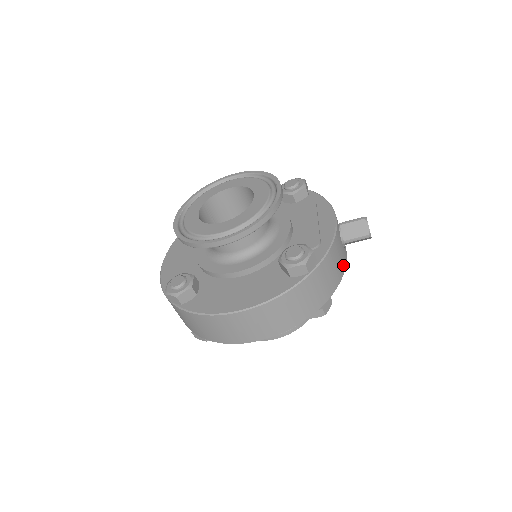
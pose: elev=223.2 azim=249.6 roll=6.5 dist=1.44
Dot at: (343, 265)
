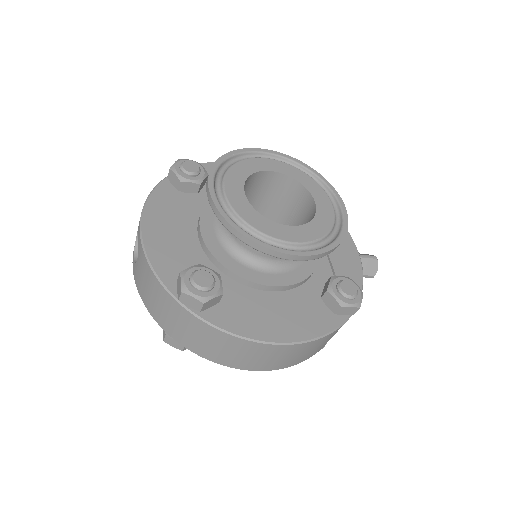
Dot at: occluded
